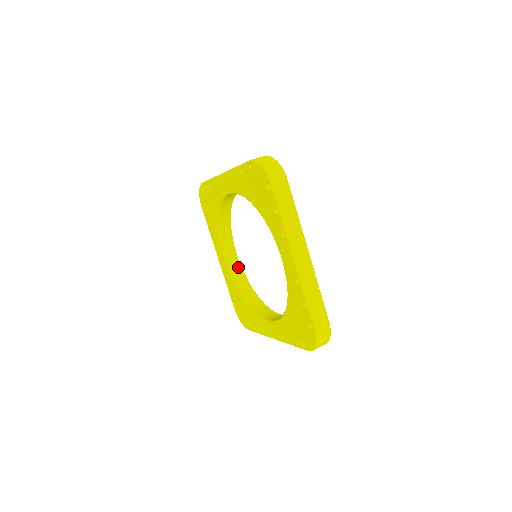
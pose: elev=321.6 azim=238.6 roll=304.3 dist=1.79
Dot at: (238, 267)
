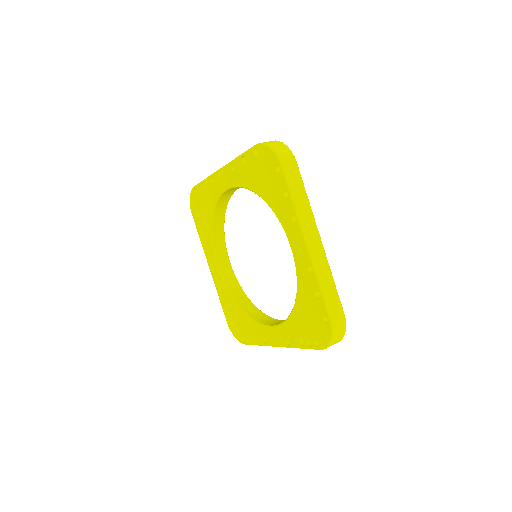
Dot at: (232, 276)
